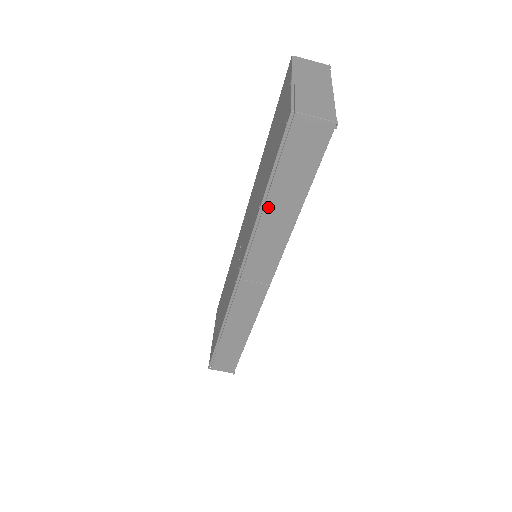
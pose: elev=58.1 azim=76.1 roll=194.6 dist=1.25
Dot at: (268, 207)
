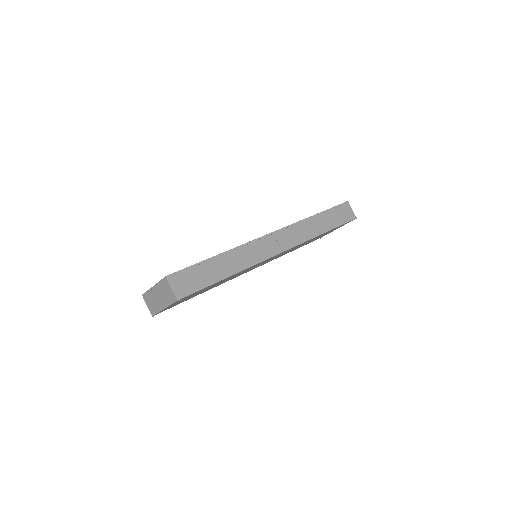
Dot at: (317, 218)
